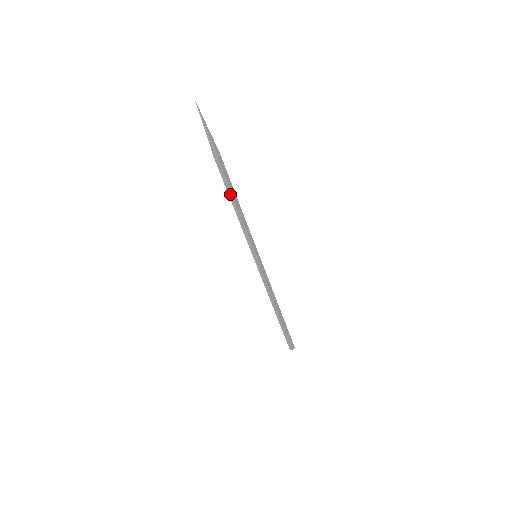
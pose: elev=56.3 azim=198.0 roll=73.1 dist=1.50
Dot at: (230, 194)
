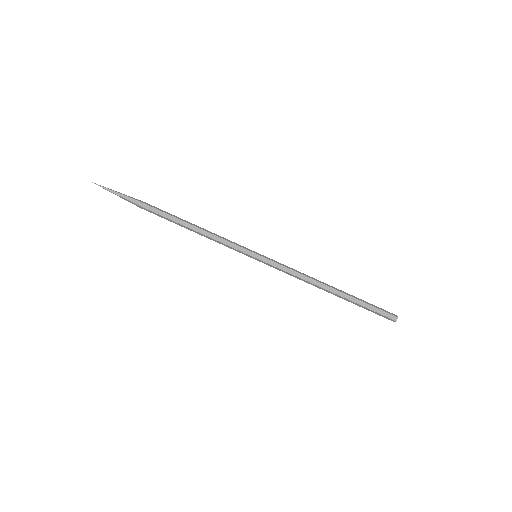
Dot at: (180, 222)
